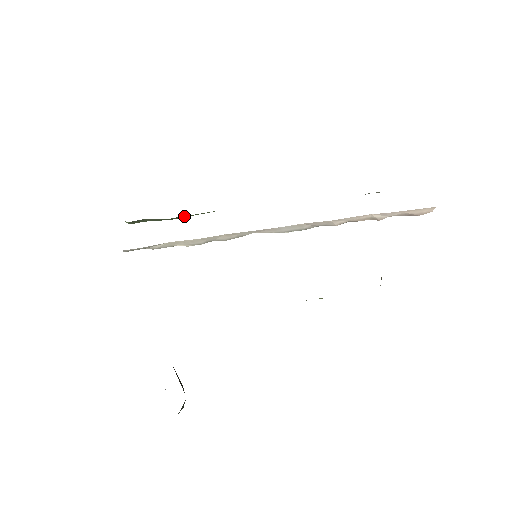
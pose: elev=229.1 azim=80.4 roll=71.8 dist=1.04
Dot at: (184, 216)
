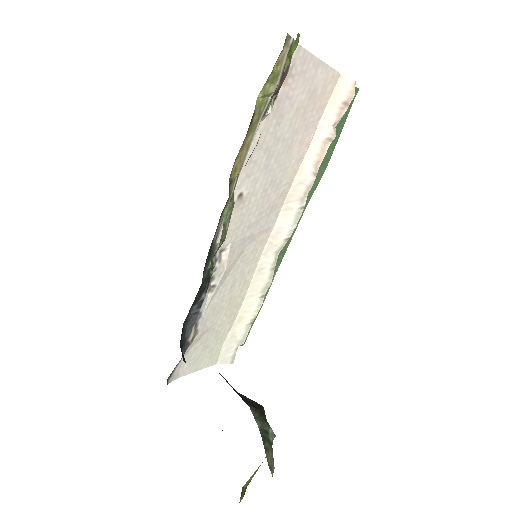
Dot at: occluded
